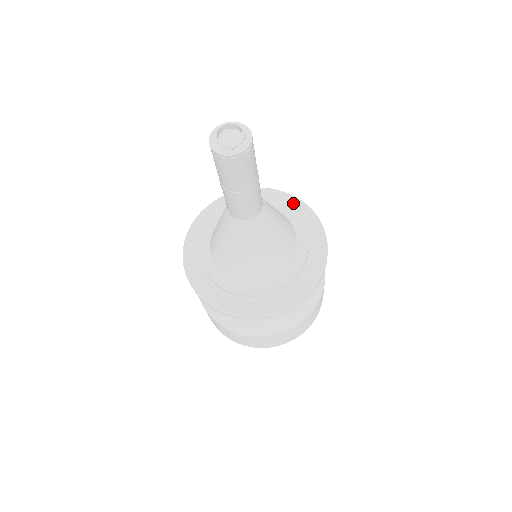
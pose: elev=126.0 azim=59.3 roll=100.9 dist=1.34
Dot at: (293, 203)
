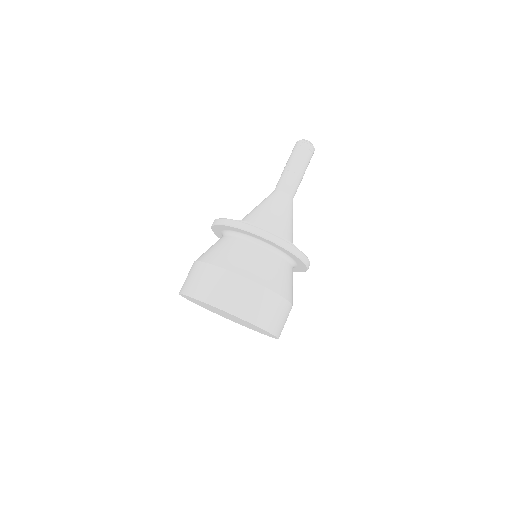
Dot at: occluded
